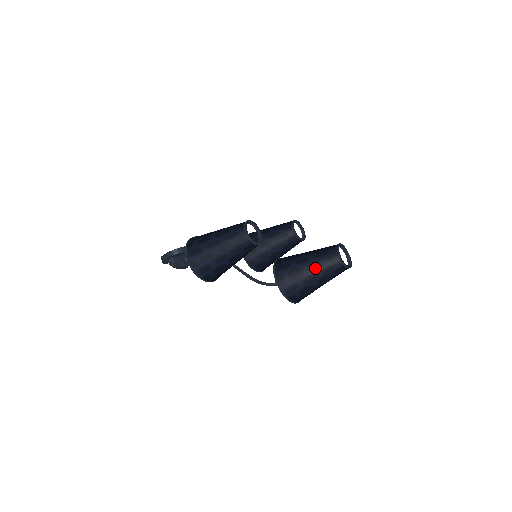
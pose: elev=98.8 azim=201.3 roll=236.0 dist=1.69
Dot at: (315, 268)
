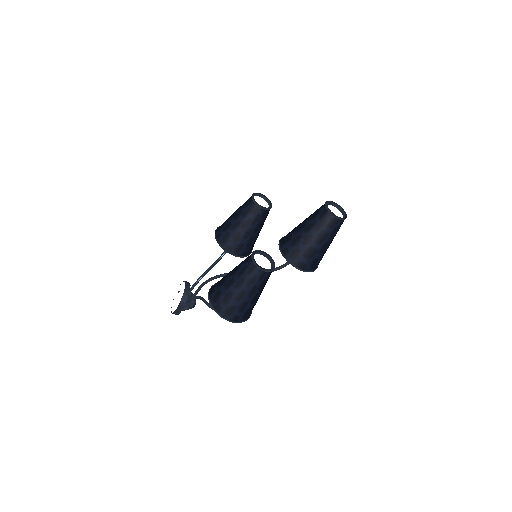
Dot at: (323, 239)
